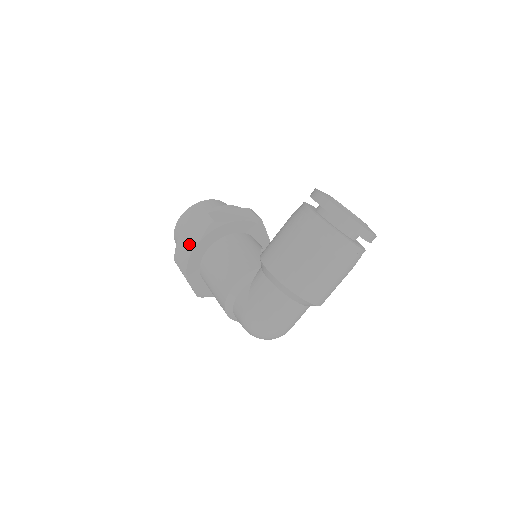
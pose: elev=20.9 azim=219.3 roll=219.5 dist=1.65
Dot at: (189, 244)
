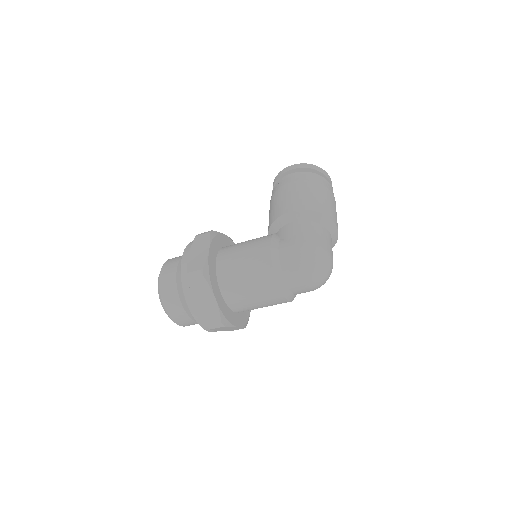
Dot at: (199, 254)
